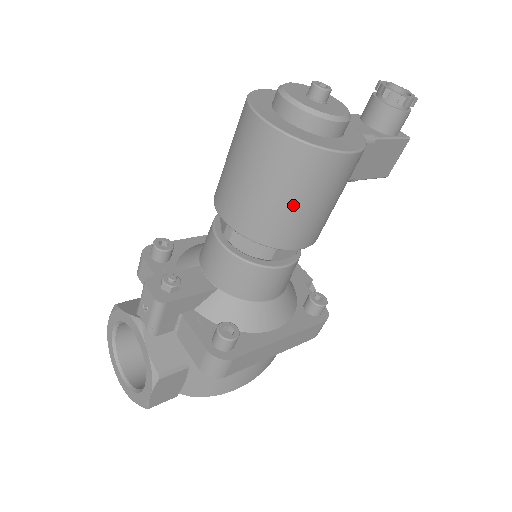
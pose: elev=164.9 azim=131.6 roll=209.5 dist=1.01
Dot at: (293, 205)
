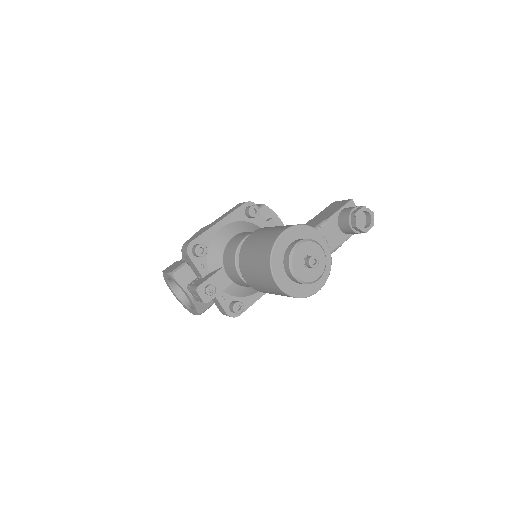
Dot at: occluded
